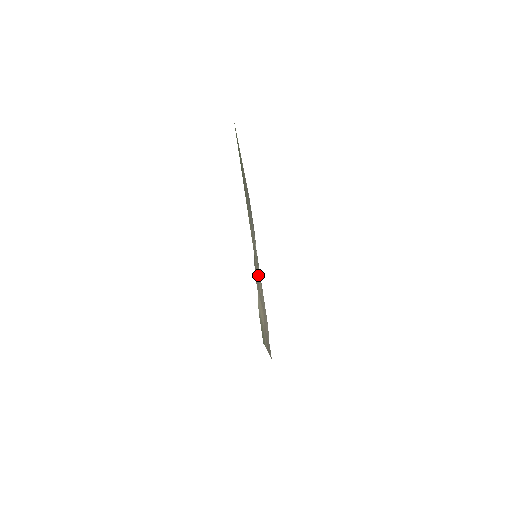
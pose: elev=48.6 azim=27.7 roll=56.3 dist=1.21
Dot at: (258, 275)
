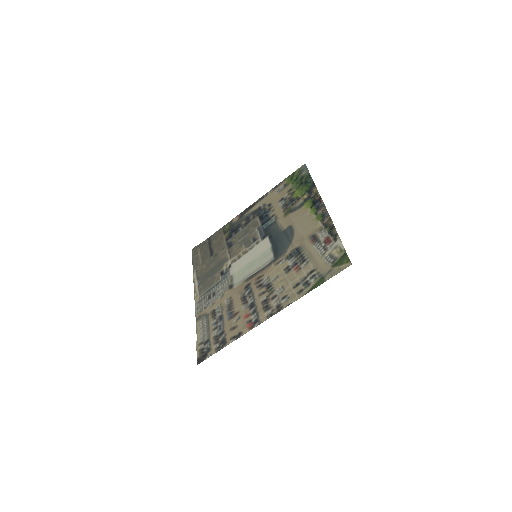
Dot at: (291, 253)
